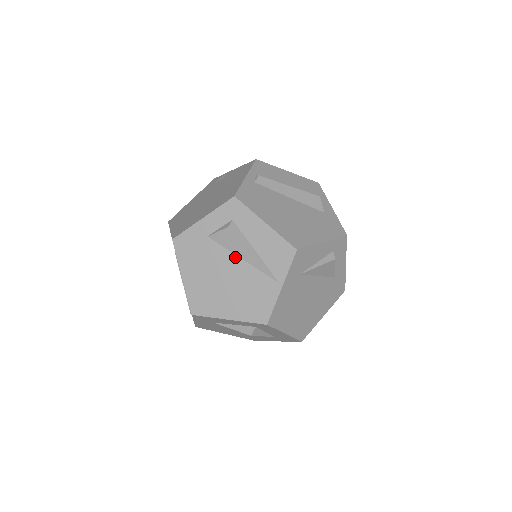
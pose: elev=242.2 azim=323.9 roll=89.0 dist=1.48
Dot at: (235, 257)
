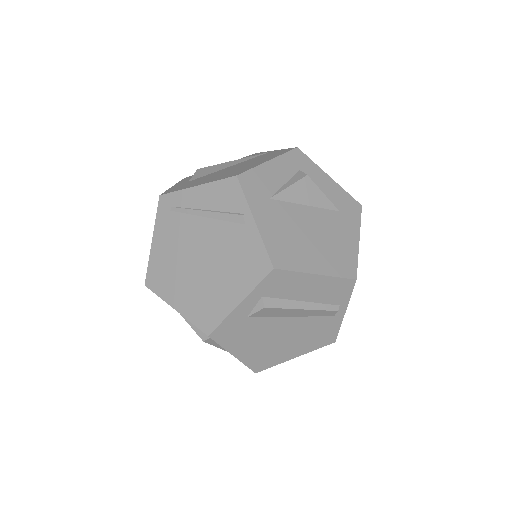
Dot at: (223, 169)
